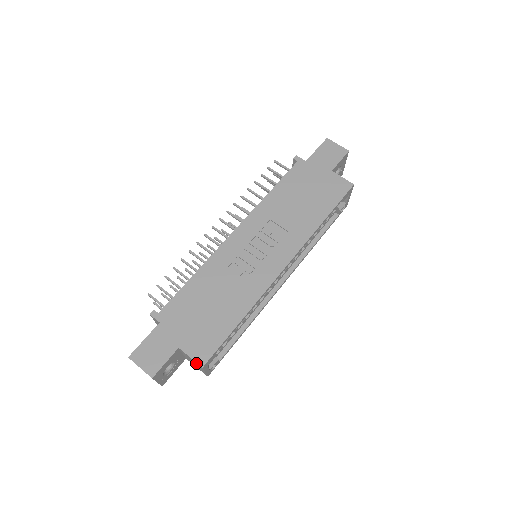
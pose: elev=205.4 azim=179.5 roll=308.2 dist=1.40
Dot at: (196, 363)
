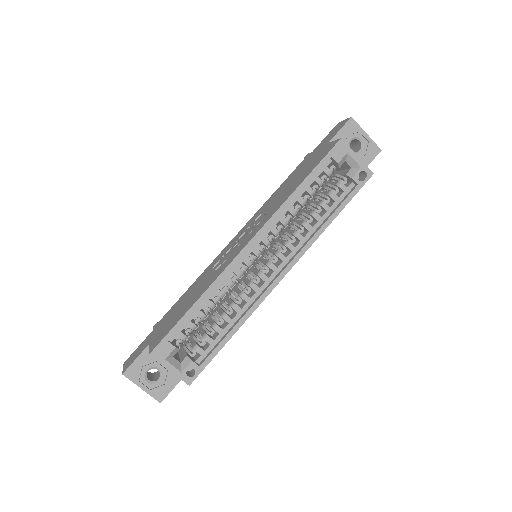
Dot at: occluded
